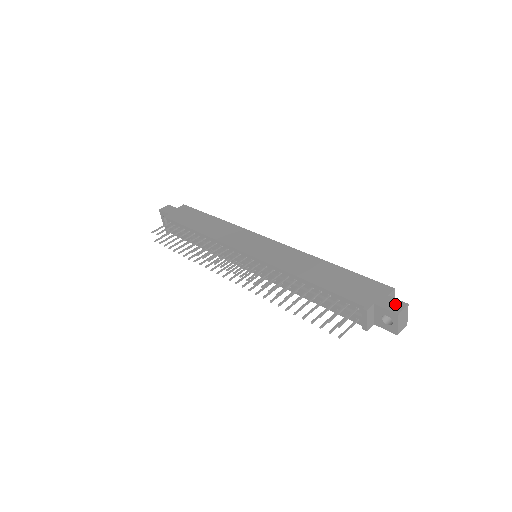
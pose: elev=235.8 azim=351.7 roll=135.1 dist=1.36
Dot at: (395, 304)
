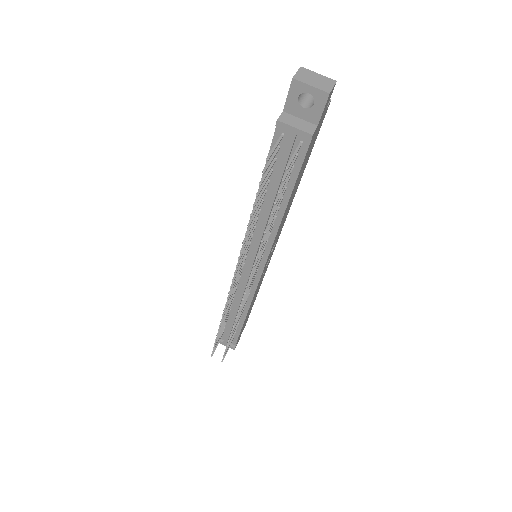
Dot at: occluded
